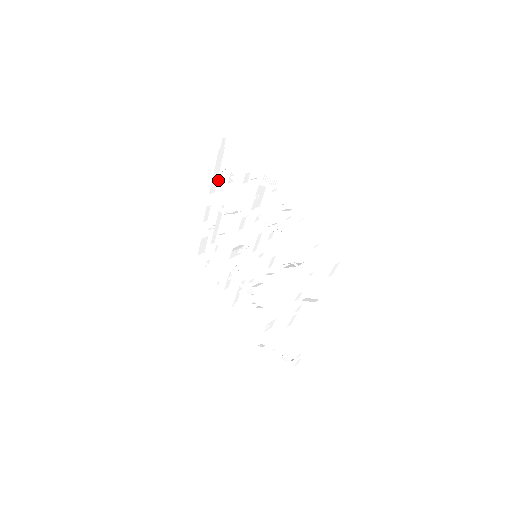
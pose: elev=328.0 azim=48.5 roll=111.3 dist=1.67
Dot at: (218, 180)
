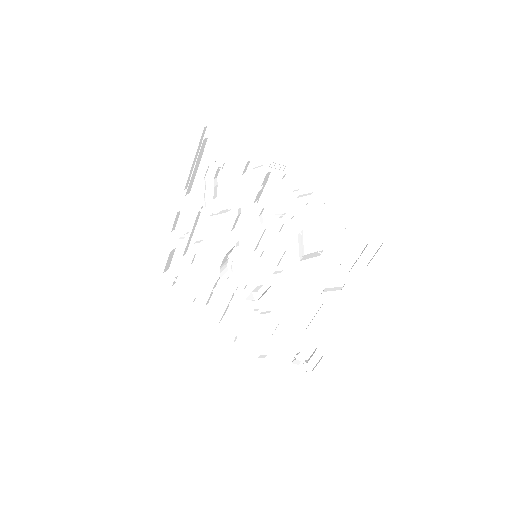
Dot at: occluded
